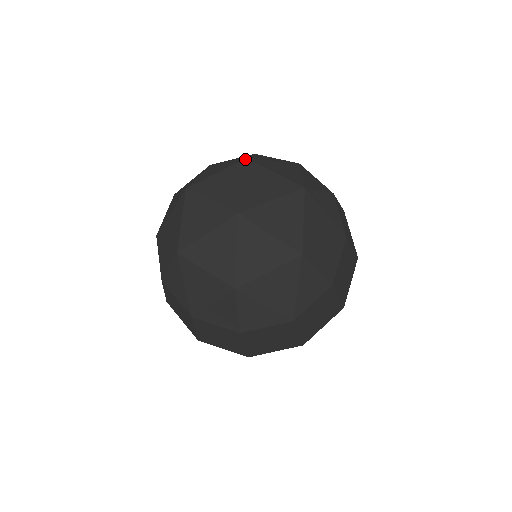
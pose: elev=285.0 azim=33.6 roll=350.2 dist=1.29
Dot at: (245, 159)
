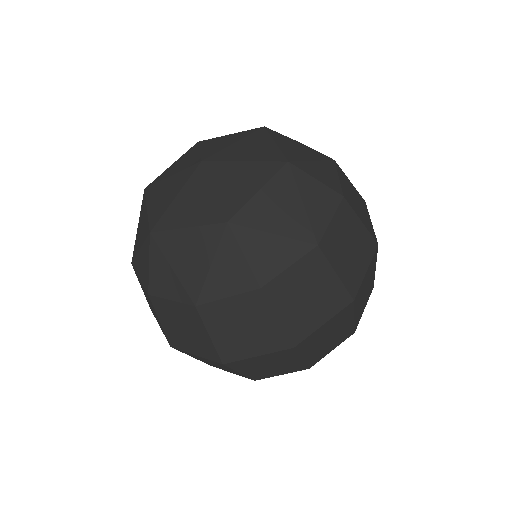
Dot at: (262, 127)
